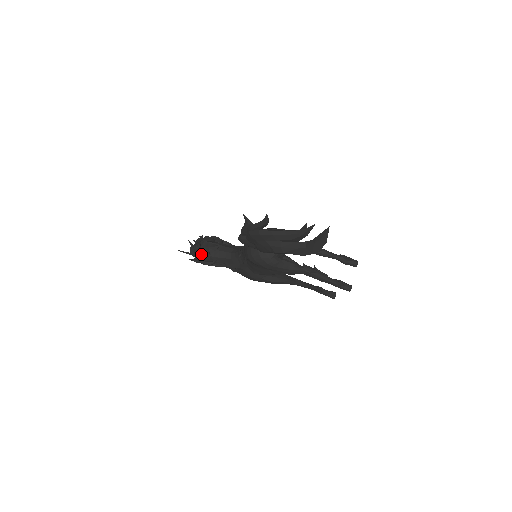
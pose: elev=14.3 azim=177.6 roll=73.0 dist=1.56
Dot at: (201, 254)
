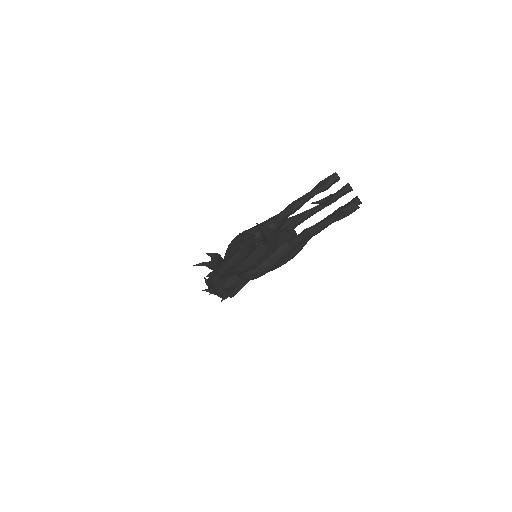
Dot at: (221, 293)
